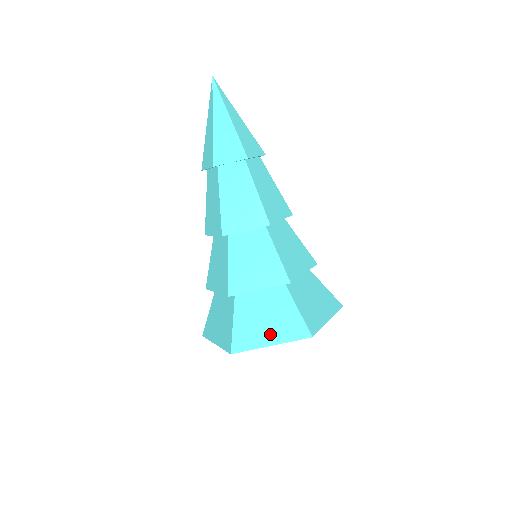
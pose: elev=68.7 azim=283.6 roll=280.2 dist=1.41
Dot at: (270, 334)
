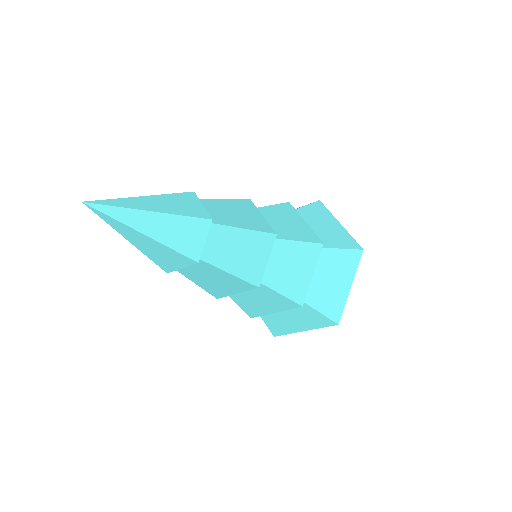
Dot at: (300, 326)
